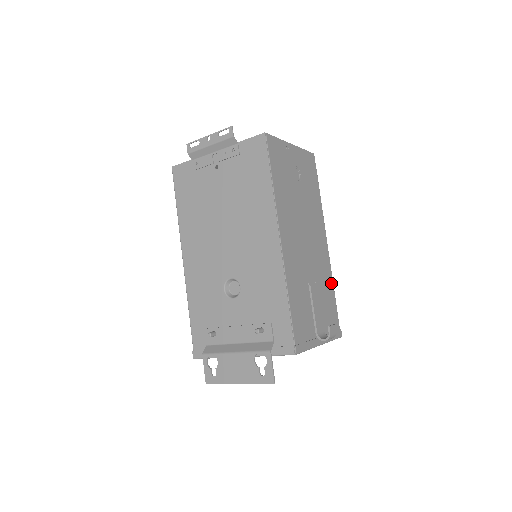
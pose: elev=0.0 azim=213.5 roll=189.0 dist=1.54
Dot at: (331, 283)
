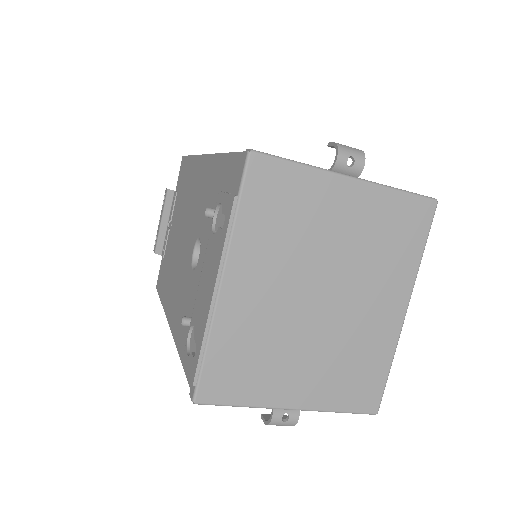
Dot at: occluded
